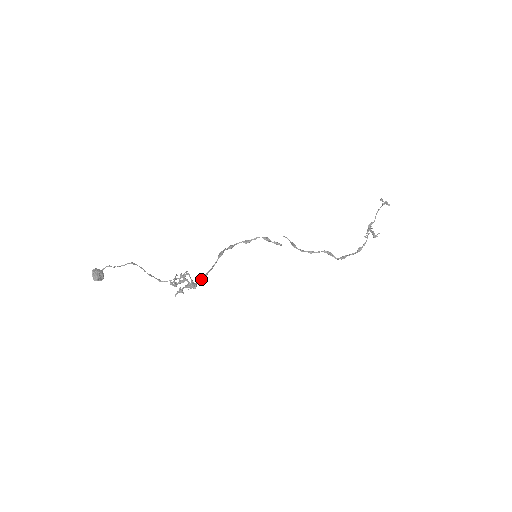
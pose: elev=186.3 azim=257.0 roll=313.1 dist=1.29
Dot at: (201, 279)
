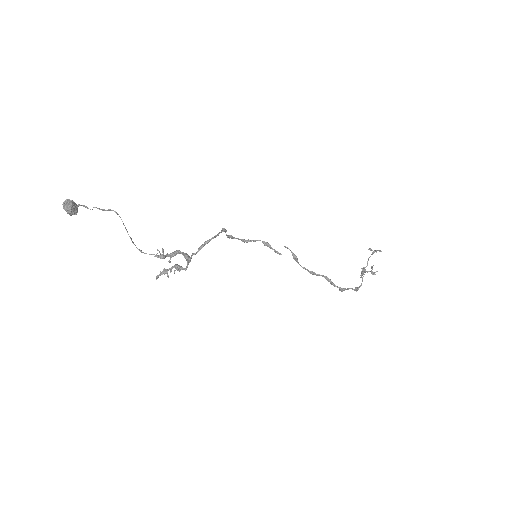
Dot at: (201, 245)
